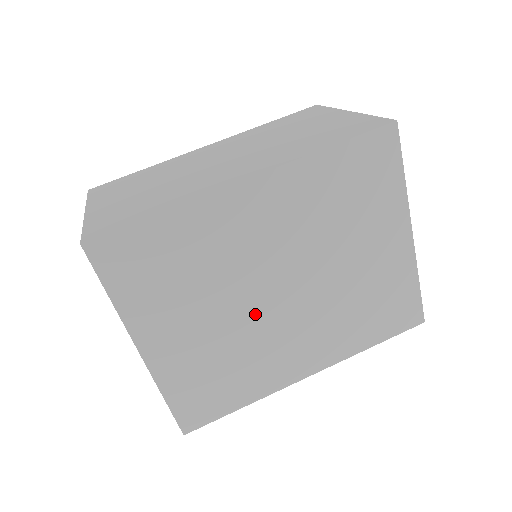
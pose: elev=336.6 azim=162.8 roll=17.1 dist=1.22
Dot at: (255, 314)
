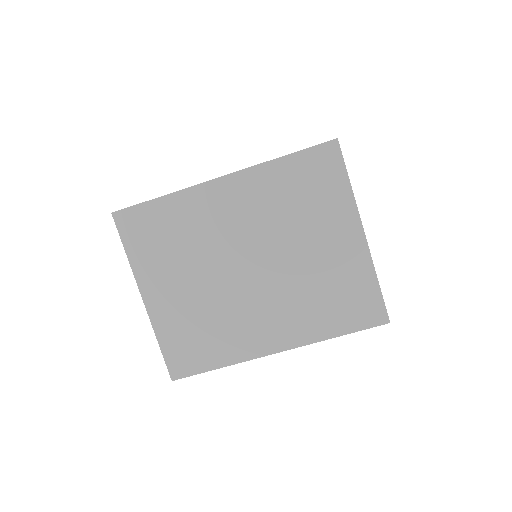
Dot at: (228, 285)
